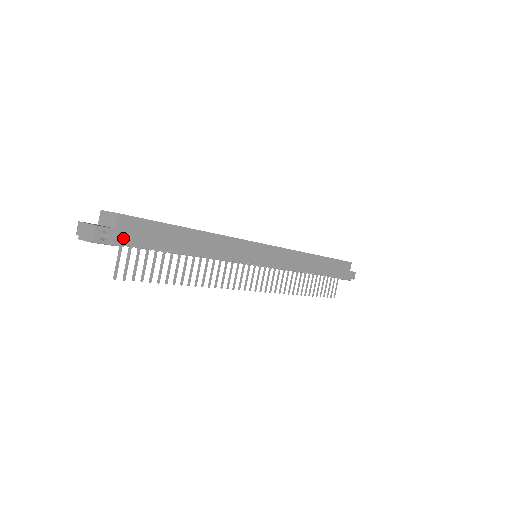
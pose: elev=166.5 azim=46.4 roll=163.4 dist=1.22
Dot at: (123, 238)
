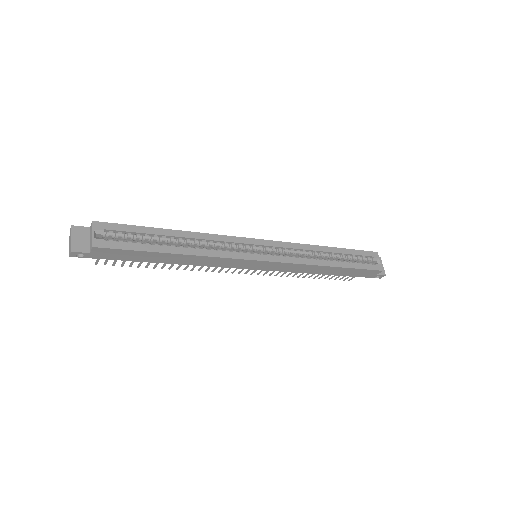
Dot at: (98, 256)
